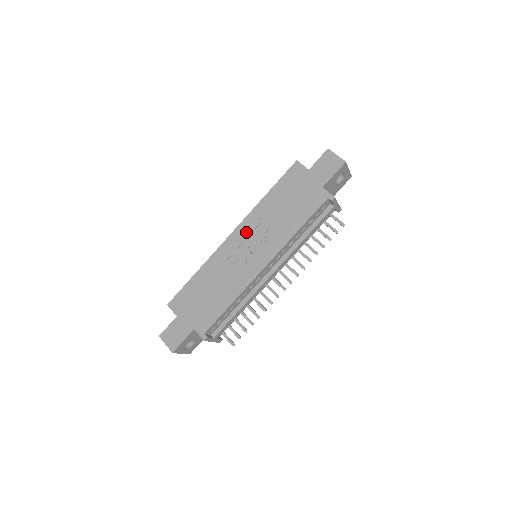
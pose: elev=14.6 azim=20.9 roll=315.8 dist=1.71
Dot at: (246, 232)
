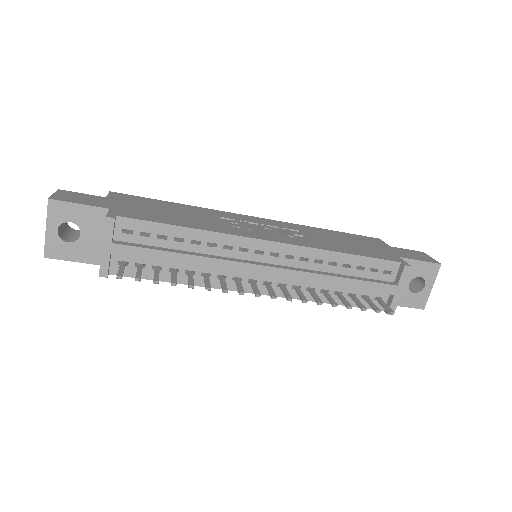
Dot at: (274, 224)
